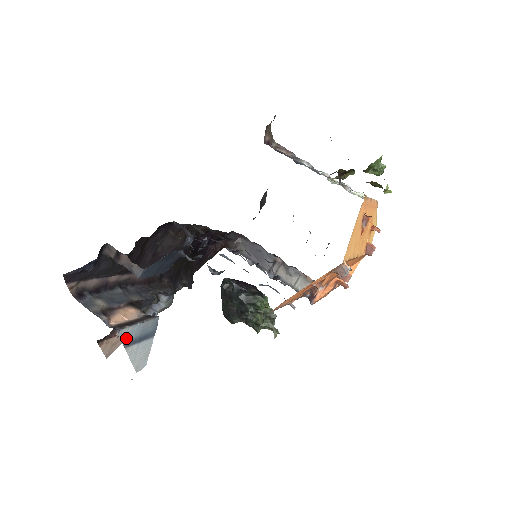
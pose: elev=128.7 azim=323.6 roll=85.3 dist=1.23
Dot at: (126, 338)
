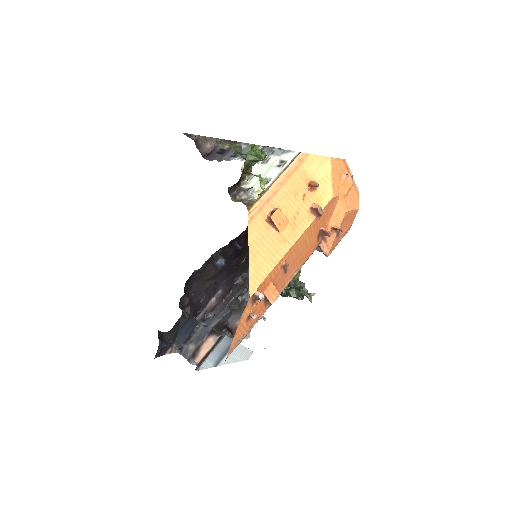
Dot at: (211, 364)
